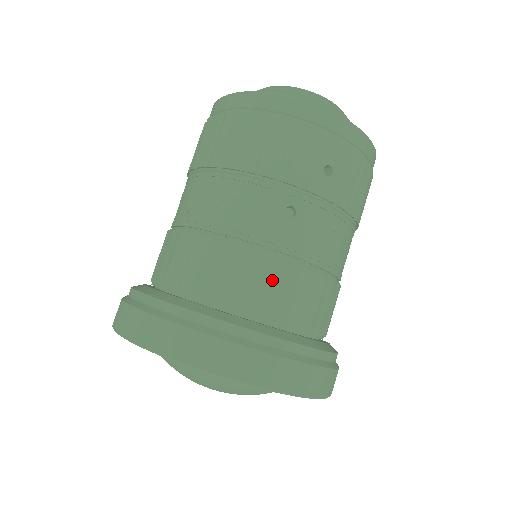
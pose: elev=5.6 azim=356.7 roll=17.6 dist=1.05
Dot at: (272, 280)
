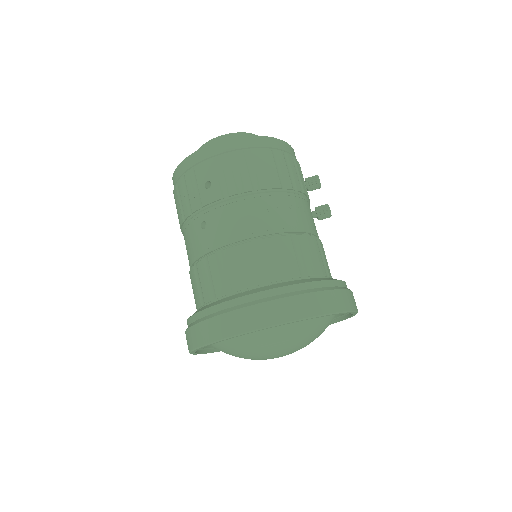
Dot at: (213, 271)
